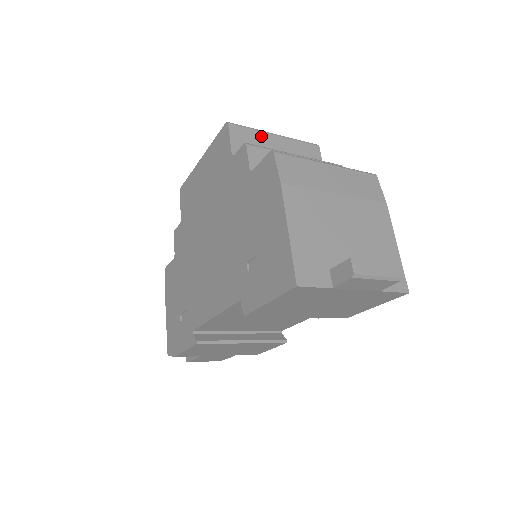
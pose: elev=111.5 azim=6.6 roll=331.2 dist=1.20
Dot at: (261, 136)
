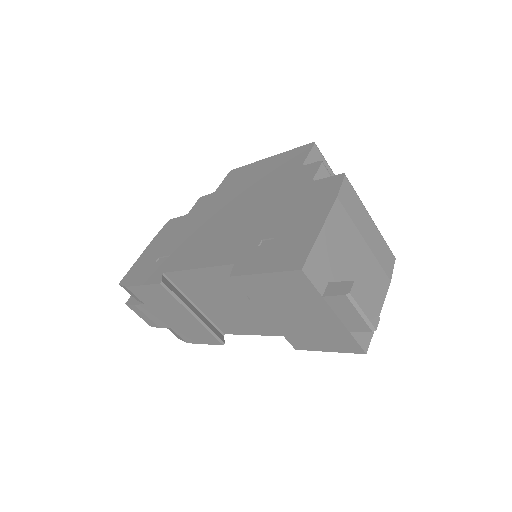
Dot at: (329, 172)
